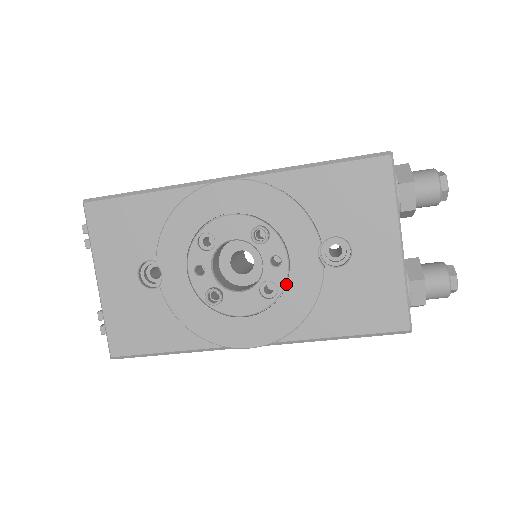
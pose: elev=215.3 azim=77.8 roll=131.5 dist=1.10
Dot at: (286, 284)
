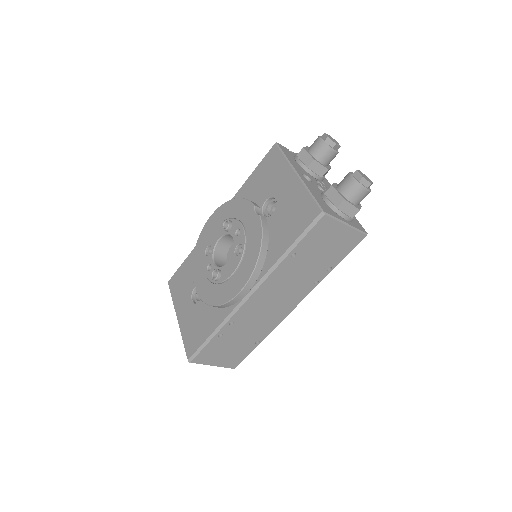
Dot at: occluded
